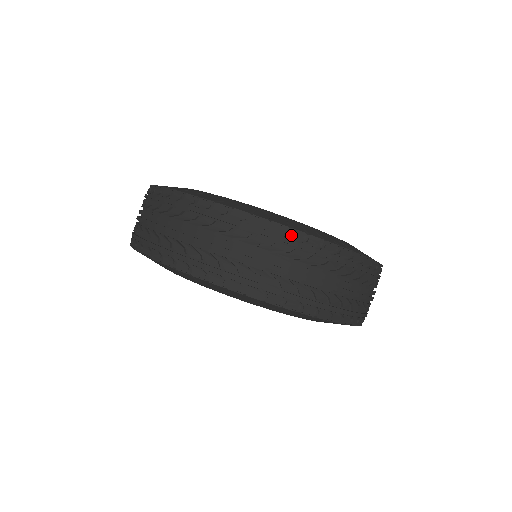
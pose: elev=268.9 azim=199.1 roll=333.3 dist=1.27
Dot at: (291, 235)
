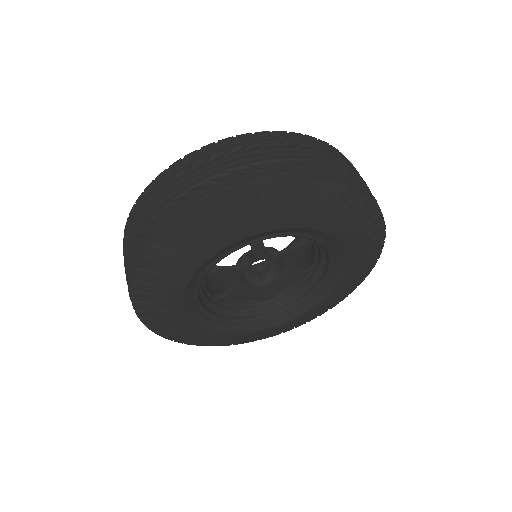
Dot at: (186, 159)
